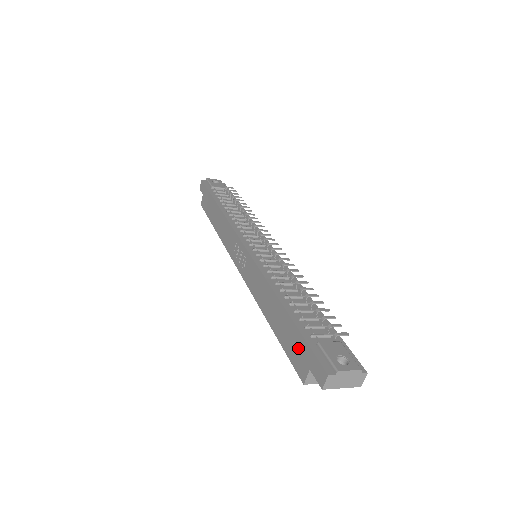
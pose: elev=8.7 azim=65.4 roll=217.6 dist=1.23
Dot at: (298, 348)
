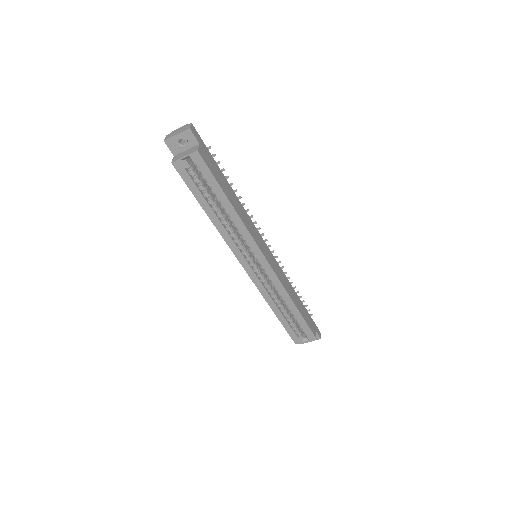
Dot at: occluded
